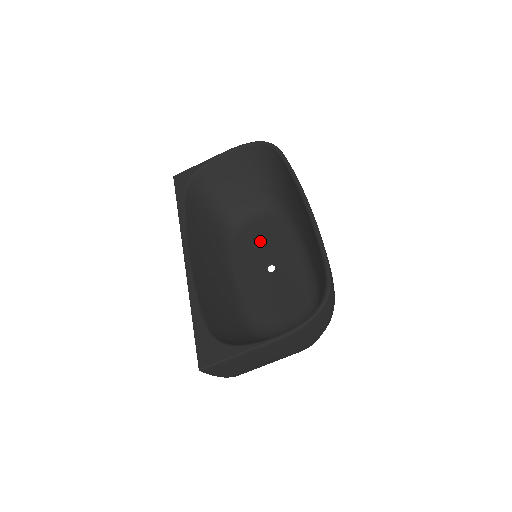
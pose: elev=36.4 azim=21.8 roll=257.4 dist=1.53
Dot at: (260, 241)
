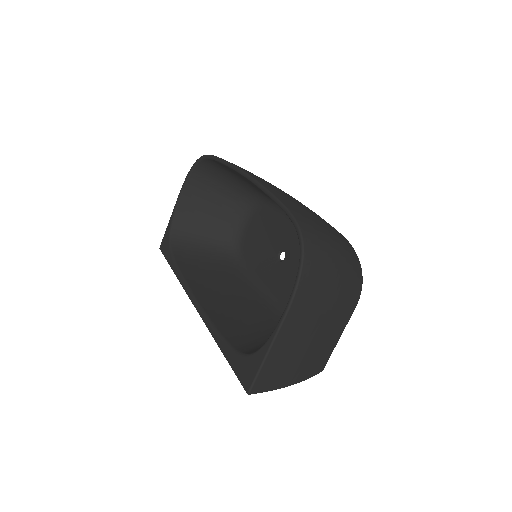
Dot at: (261, 241)
